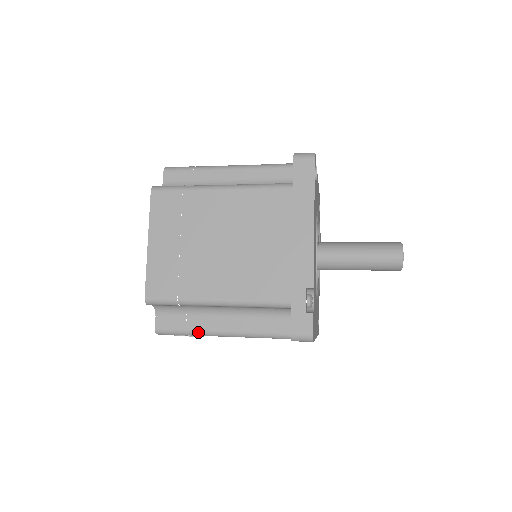
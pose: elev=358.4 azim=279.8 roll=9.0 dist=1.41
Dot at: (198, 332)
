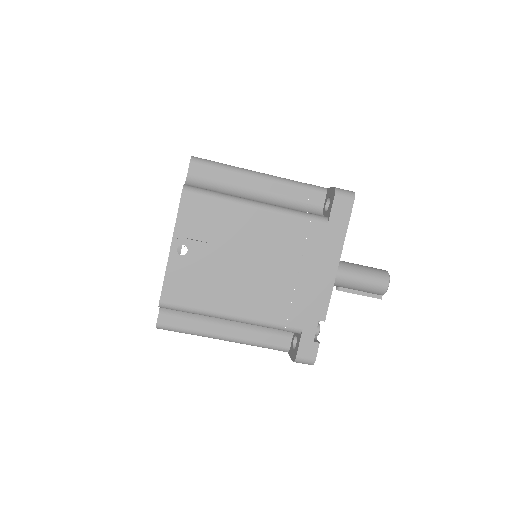
Dot at: (231, 196)
